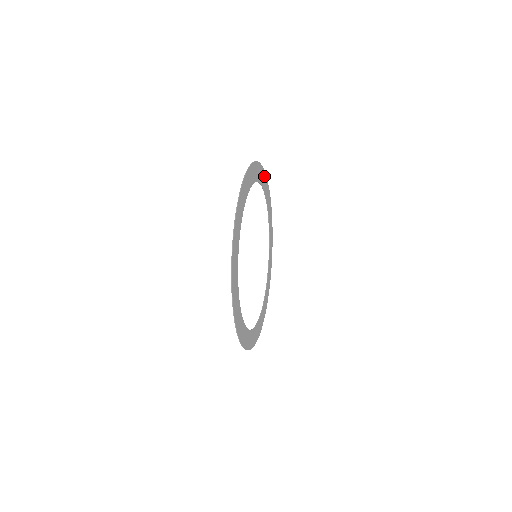
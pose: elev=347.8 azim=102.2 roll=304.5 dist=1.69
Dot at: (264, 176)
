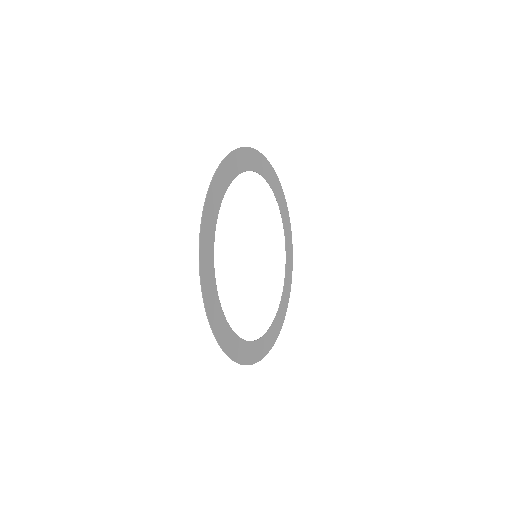
Dot at: (290, 243)
